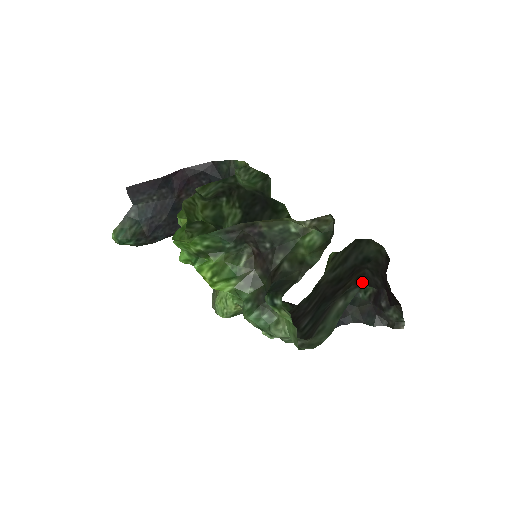
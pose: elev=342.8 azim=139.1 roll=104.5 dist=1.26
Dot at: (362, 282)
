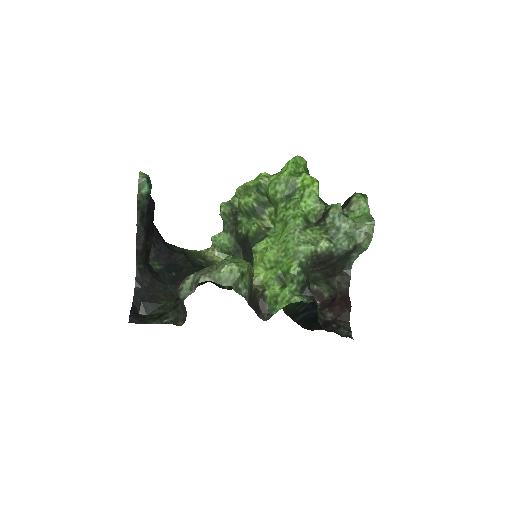
Dot at: (346, 271)
